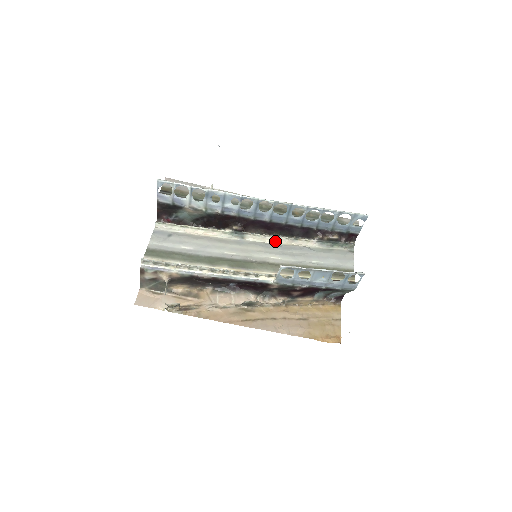
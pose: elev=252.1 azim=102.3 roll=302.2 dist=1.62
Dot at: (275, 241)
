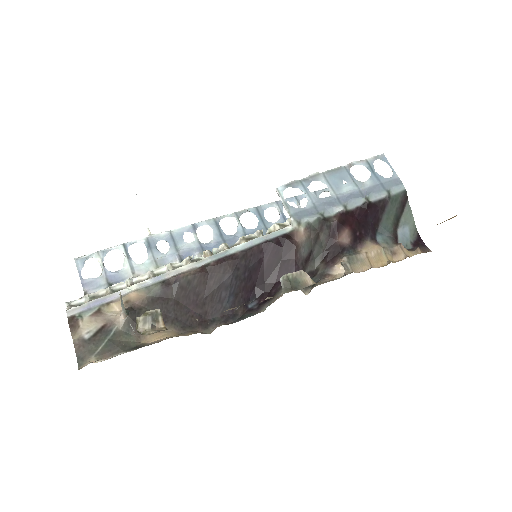
Dot at: occluded
